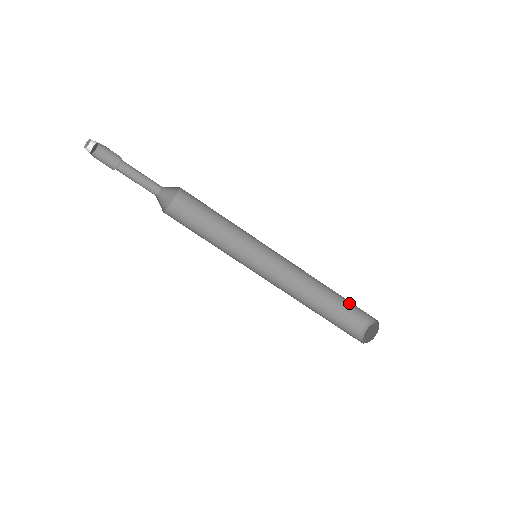
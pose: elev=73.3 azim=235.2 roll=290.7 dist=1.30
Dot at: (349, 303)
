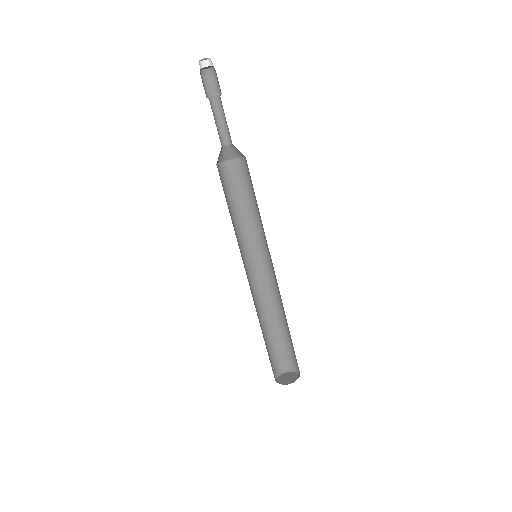
Dot at: occluded
